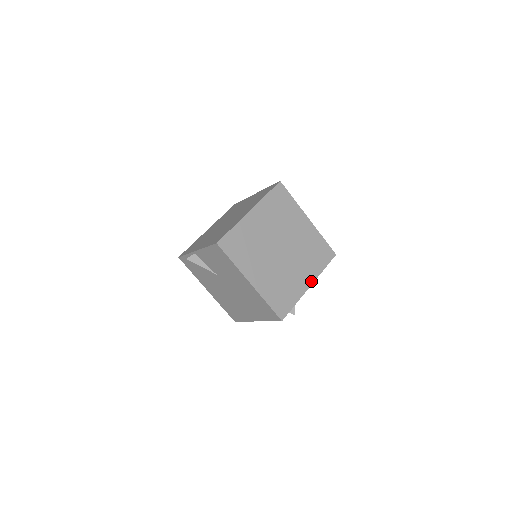
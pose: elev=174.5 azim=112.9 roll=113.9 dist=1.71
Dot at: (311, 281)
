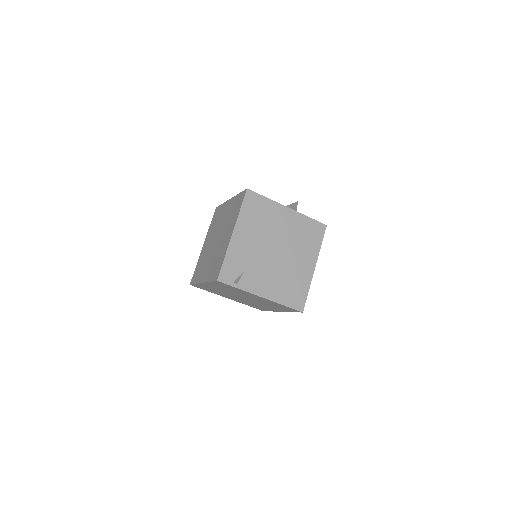
Dot at: (281, 311)
